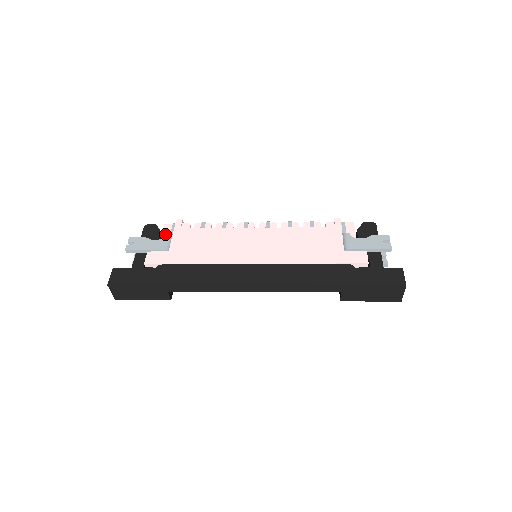
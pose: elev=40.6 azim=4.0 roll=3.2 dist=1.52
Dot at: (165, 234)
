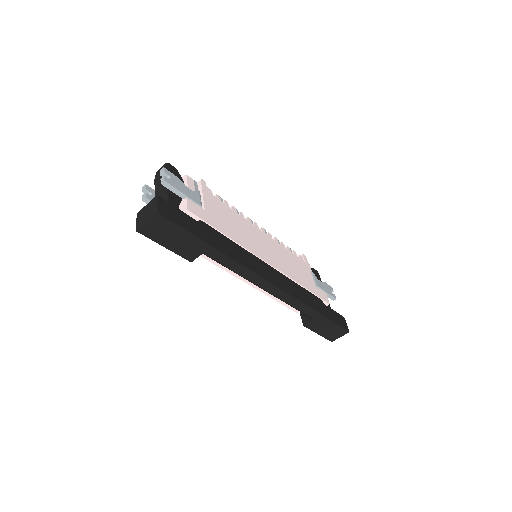
Dot at: (191, 187)
